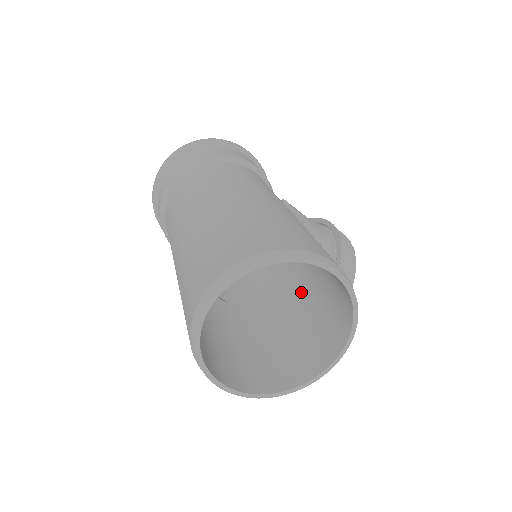
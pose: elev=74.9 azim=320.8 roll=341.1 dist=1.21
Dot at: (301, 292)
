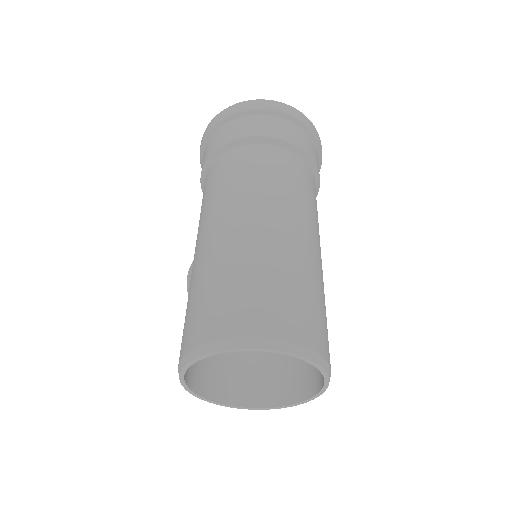
Dot at: occluded
